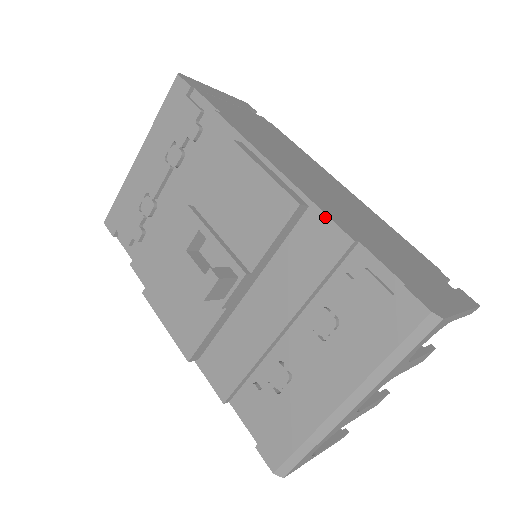
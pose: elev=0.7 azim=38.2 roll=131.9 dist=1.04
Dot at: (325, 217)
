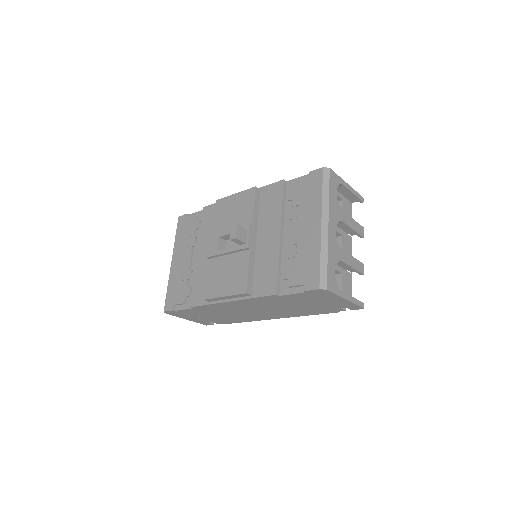
Dot at: (269, 186)
